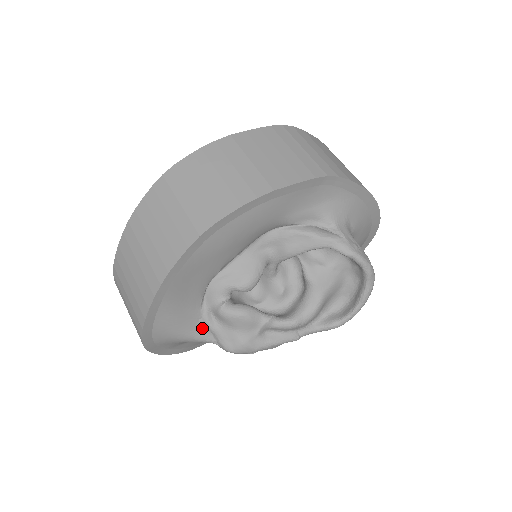
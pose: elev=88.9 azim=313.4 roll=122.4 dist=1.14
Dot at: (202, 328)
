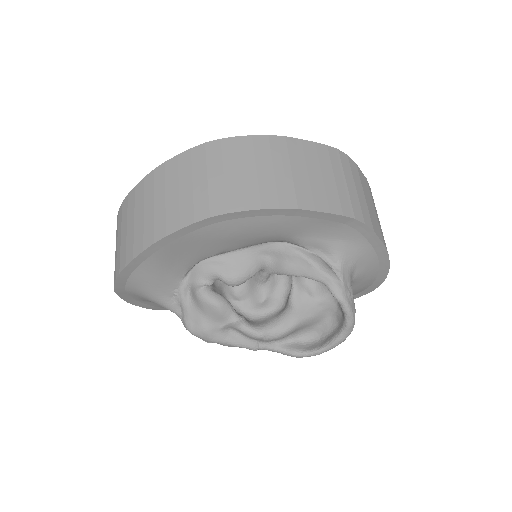
Dot at: (174, 298)
